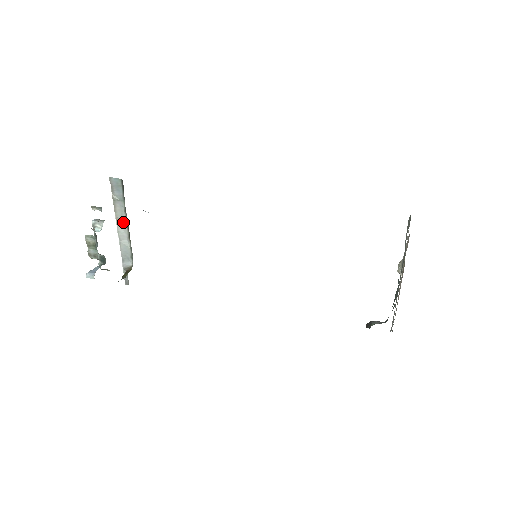
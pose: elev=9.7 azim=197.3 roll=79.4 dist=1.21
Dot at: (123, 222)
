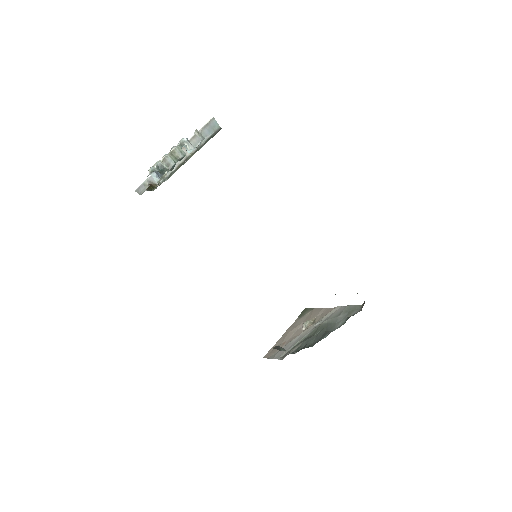
Dot at: (187, 152)
